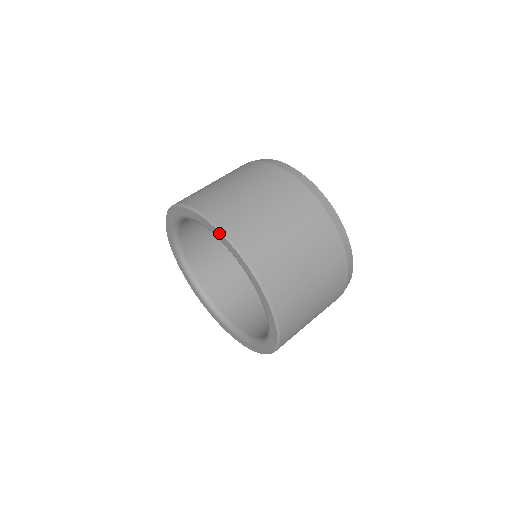
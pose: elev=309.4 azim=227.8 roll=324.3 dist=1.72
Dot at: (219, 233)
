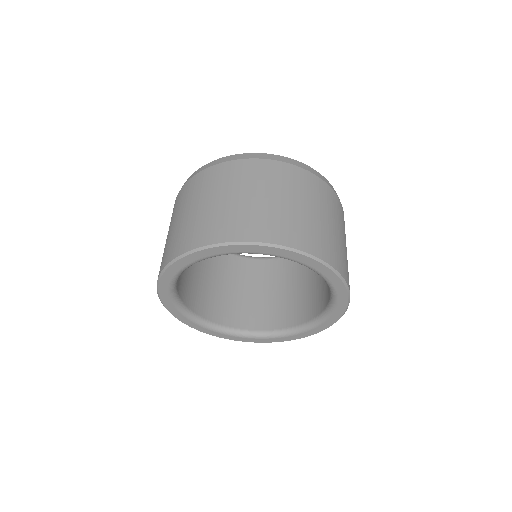
Dot at: (323, 266)
